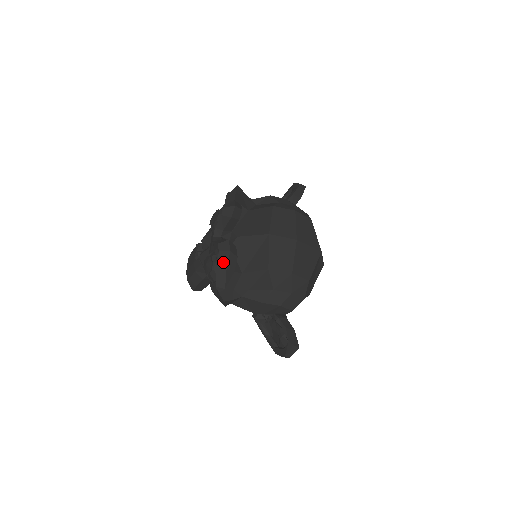
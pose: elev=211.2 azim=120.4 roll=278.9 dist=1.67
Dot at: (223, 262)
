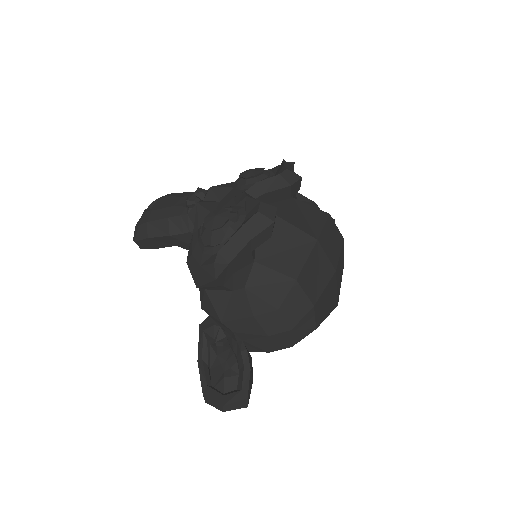
Dot at: (253, 228)
